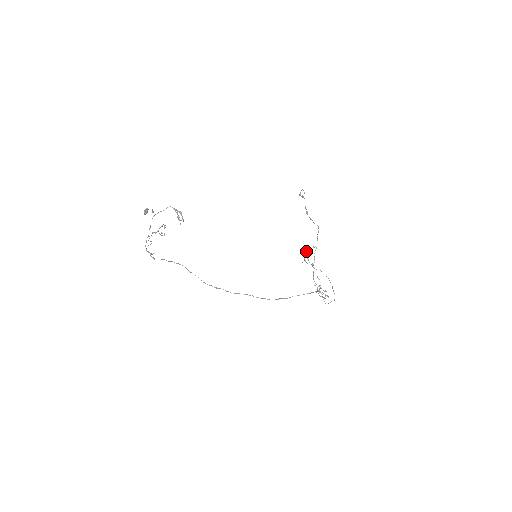
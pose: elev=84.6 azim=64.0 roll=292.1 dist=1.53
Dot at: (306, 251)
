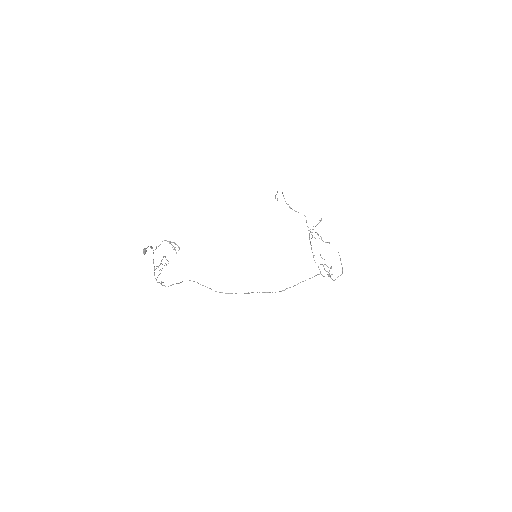
Dot at: (313, 226)
